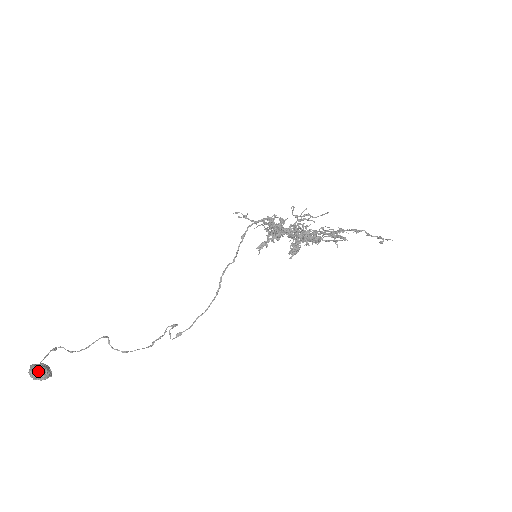
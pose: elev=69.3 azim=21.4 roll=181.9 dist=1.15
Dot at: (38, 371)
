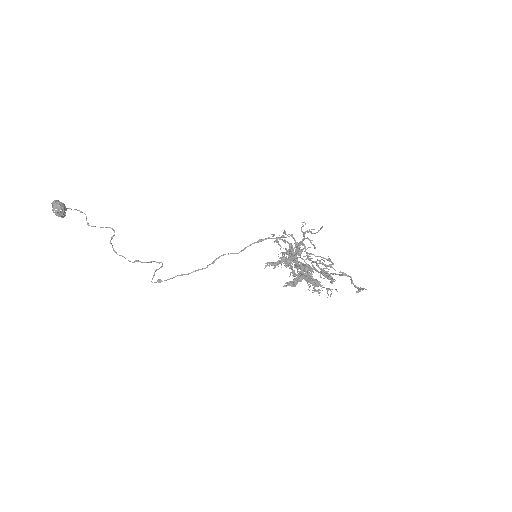
Dot at: (58, 202)
